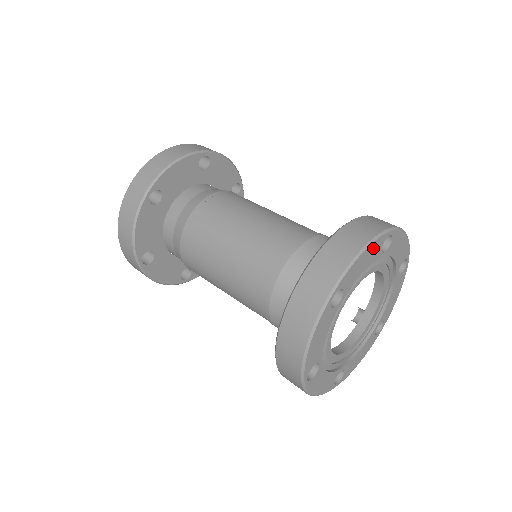
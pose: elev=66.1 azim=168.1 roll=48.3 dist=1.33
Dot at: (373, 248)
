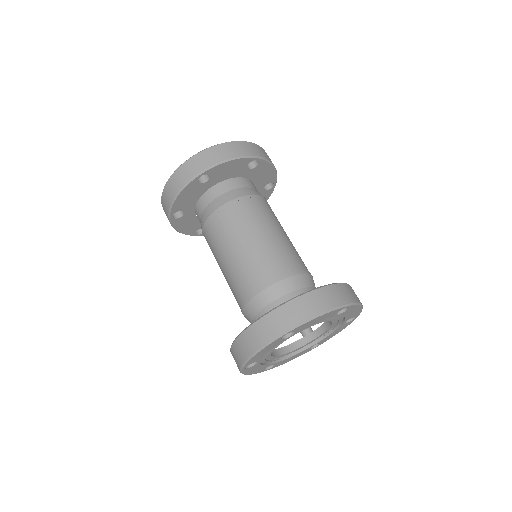
Dot at: (268, 347)
